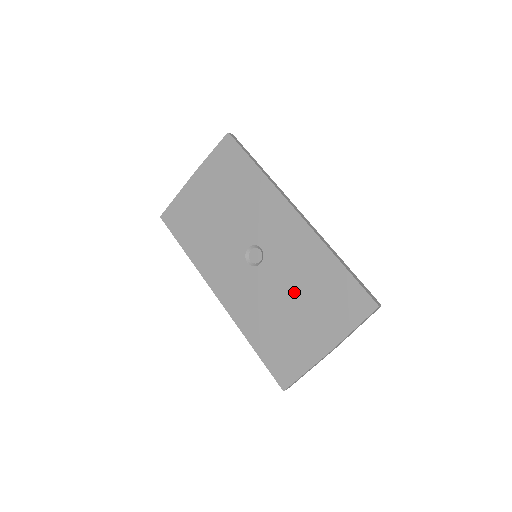
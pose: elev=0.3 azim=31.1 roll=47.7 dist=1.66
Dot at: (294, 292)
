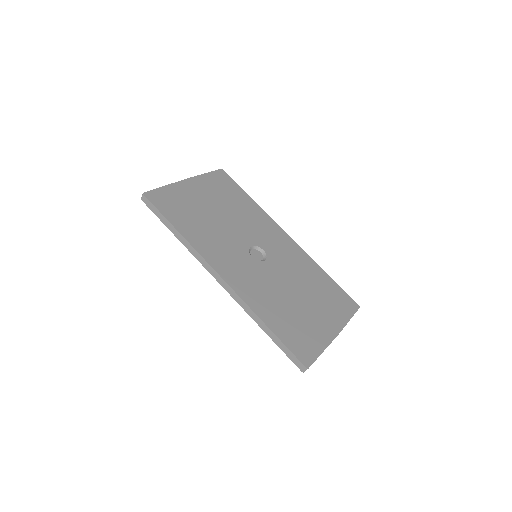
Dot at: (299, 287)
